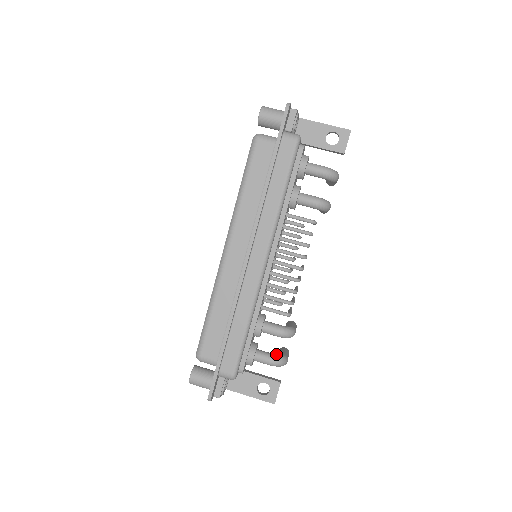
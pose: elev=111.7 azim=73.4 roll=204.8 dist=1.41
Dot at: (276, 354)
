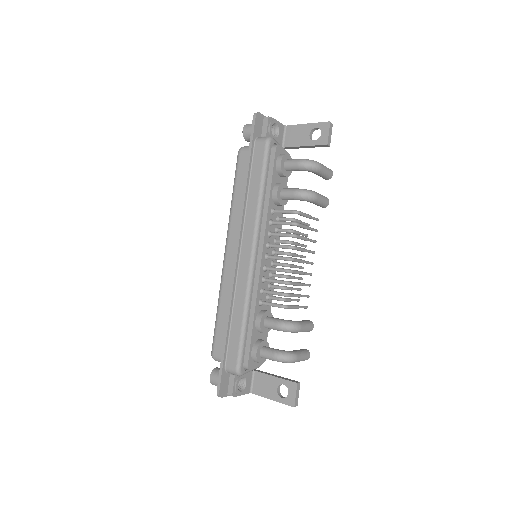
Dot at: (282, 350)
